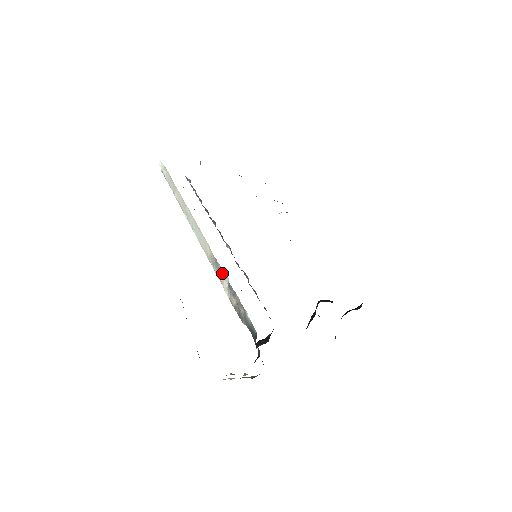
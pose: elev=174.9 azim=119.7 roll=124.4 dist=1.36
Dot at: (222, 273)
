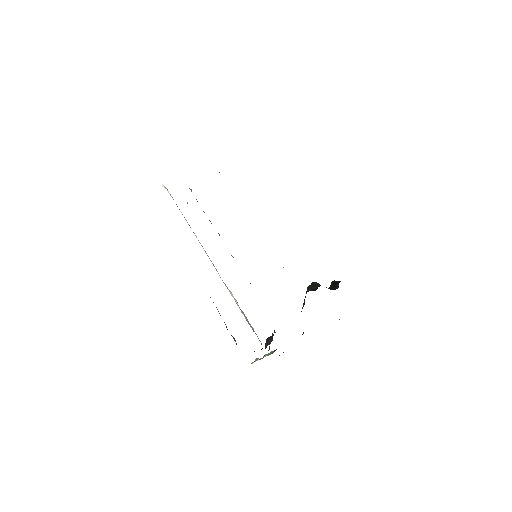
Dot at: (232, 294)
